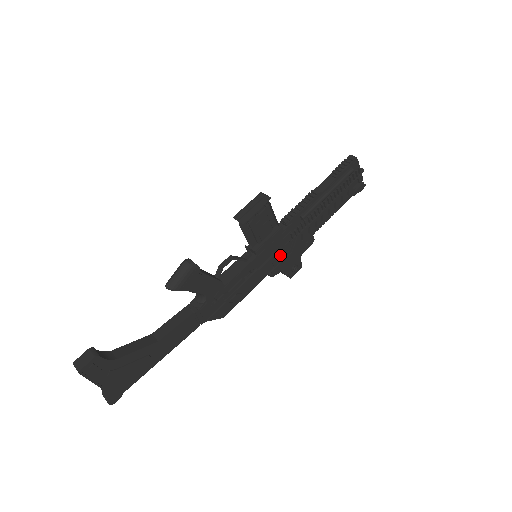
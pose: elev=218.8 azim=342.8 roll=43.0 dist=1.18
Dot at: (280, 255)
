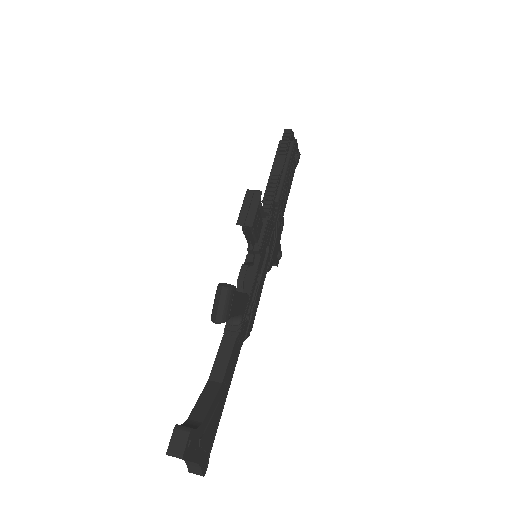
Dot at: occluded
